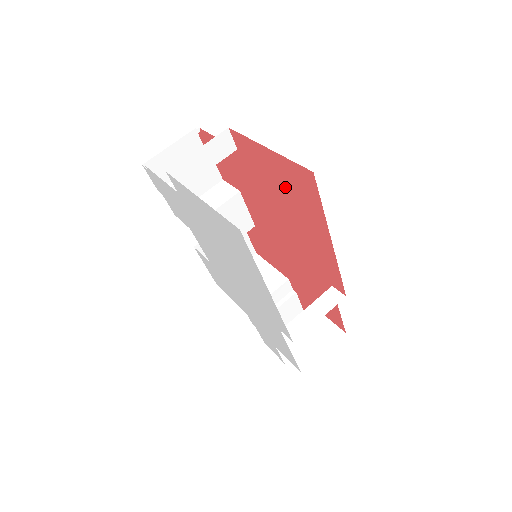
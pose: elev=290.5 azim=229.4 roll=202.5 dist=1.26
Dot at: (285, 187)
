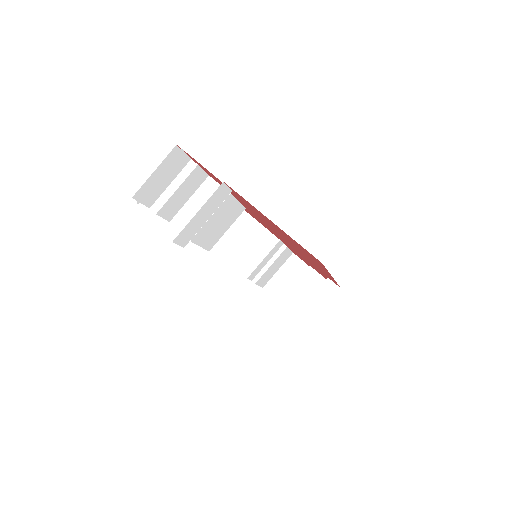
Dot at: (288, 238)
